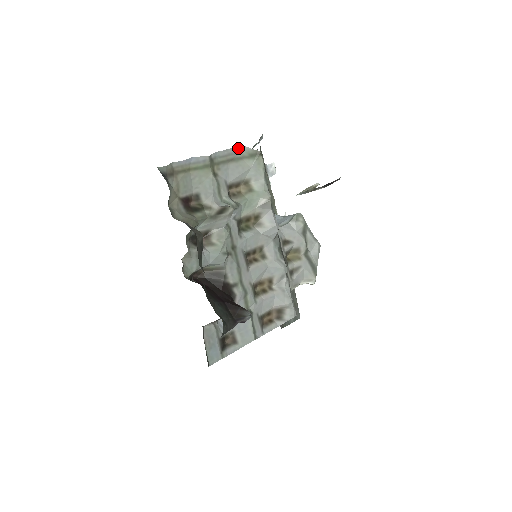
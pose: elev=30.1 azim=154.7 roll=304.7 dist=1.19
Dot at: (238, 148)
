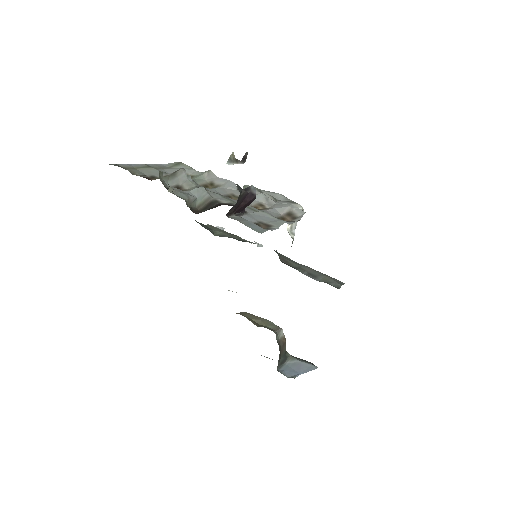
Dot at: (163, 165)
